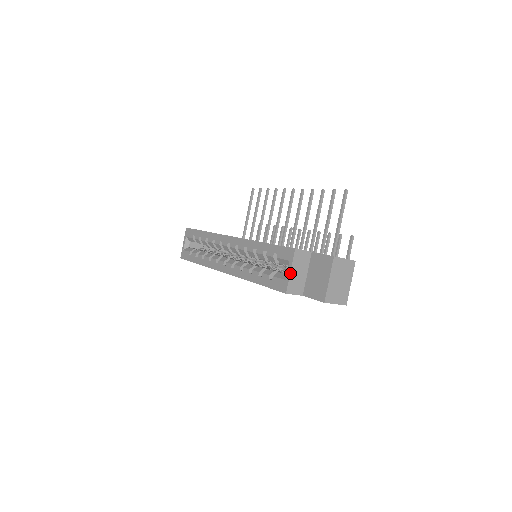
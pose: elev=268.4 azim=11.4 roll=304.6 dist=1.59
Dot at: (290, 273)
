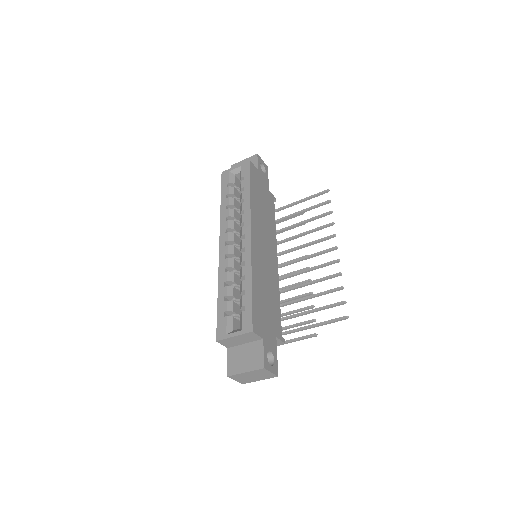
Dot at: (232, 337)
